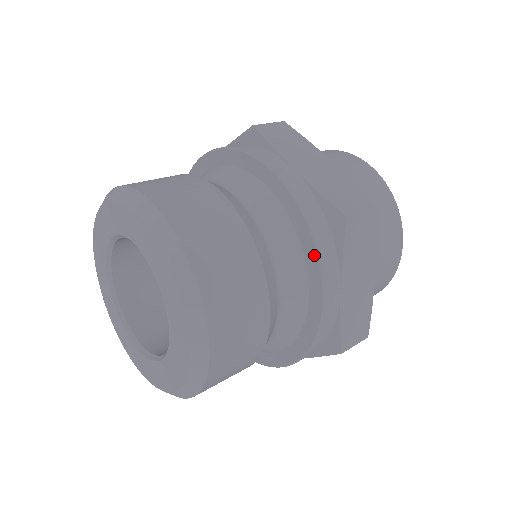
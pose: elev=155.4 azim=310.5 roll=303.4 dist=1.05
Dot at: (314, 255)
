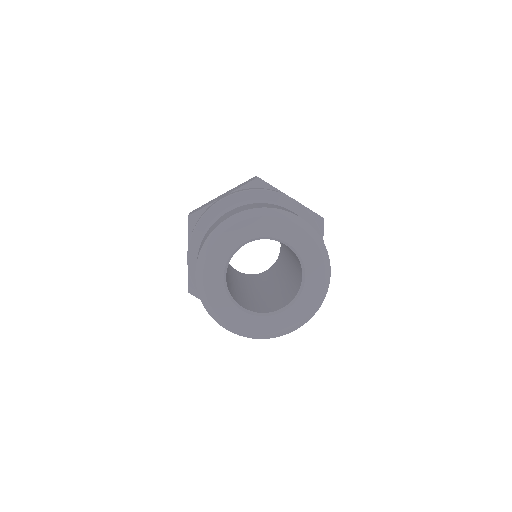
Dot at: (271, 193)
